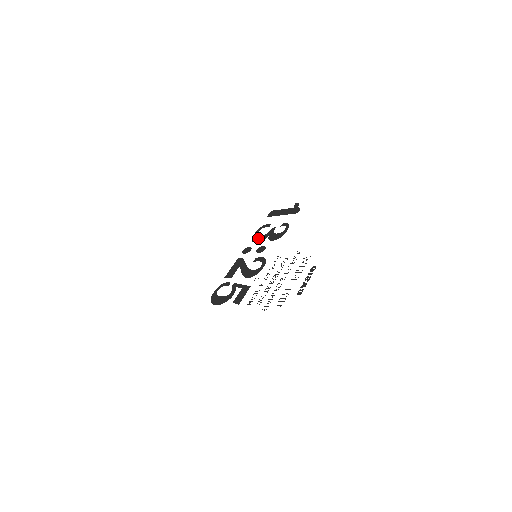
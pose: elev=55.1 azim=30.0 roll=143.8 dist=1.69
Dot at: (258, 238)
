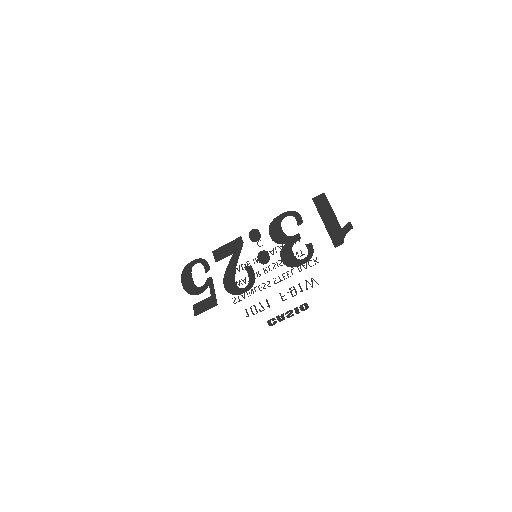
Dot at: (276, 231)
